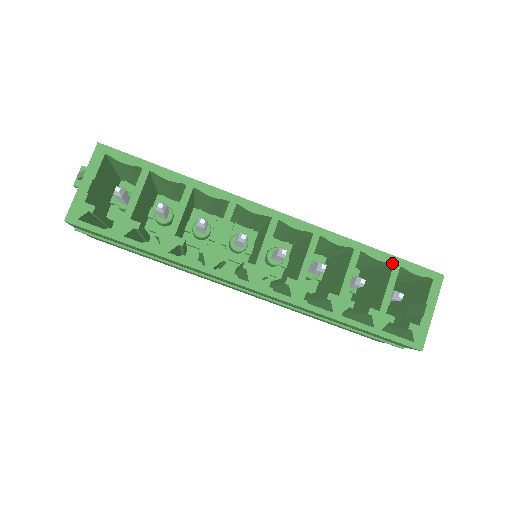
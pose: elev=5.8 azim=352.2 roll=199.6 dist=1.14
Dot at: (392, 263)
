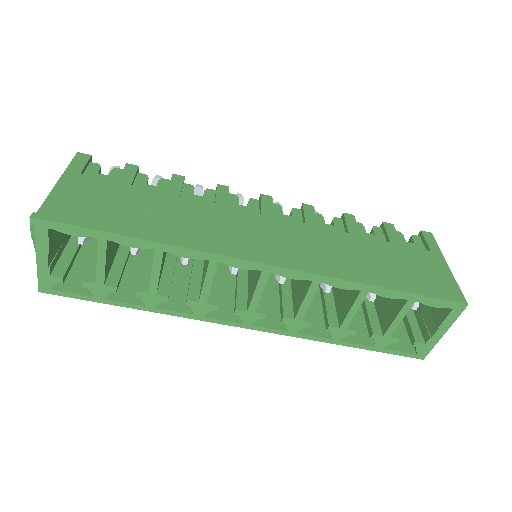
Dot at: (406, 299)
